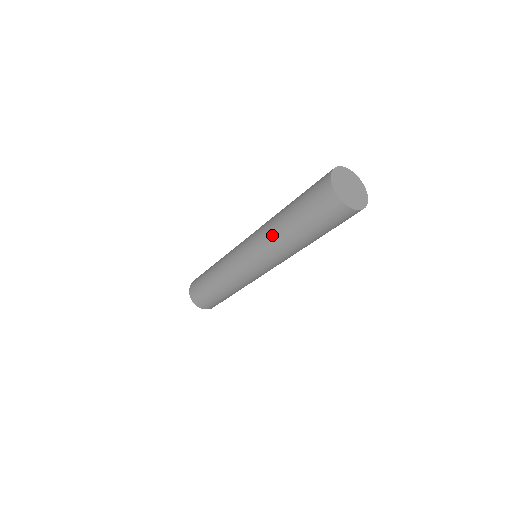
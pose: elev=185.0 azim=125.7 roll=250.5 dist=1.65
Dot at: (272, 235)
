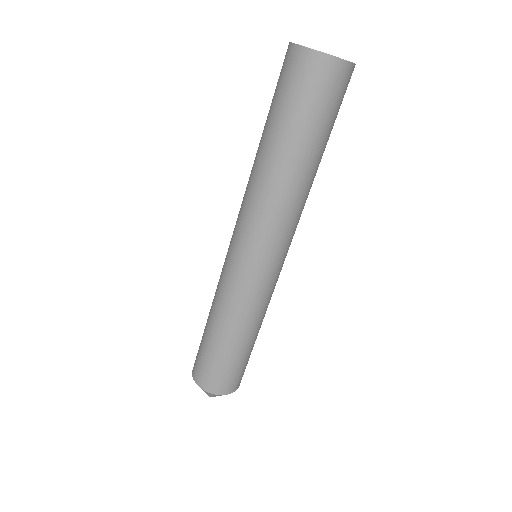
Dot at: (265, 188)
